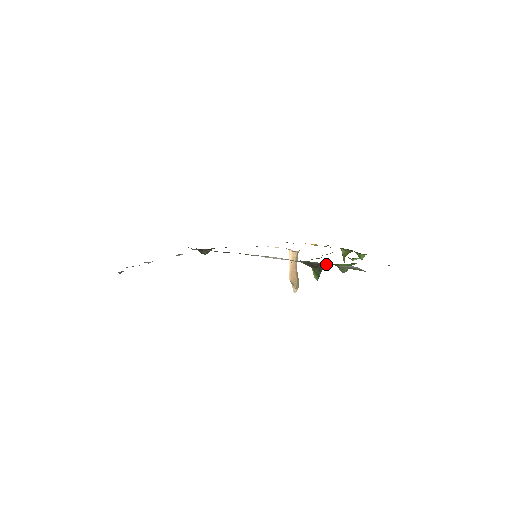
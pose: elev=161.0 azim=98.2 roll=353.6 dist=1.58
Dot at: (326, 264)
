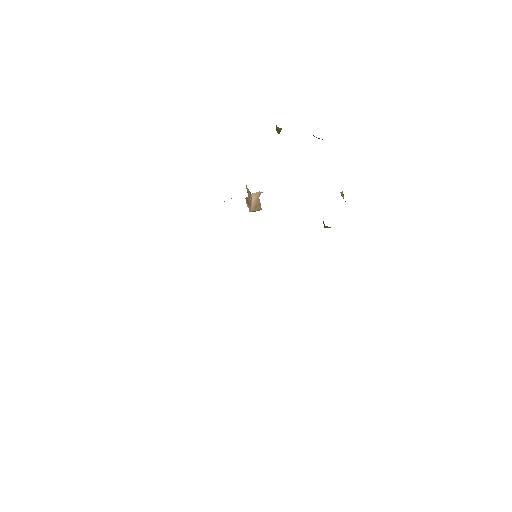
Dot at: occluded
